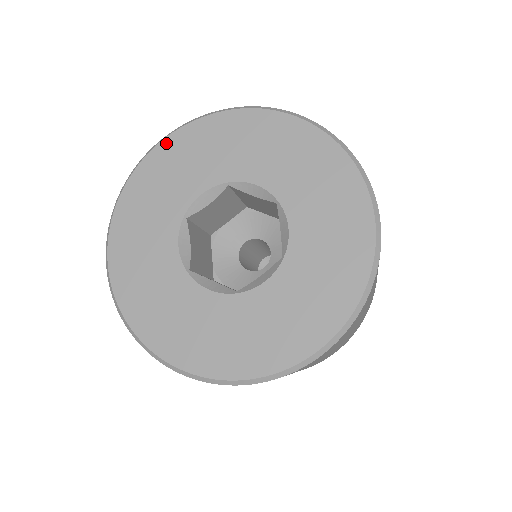
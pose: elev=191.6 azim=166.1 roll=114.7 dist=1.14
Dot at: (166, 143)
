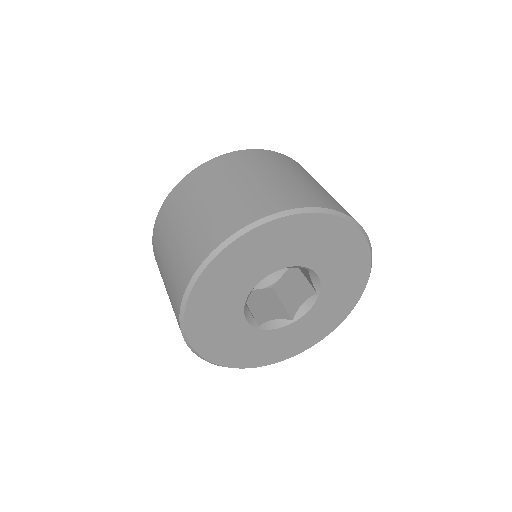
Dot at: (307, 217)
